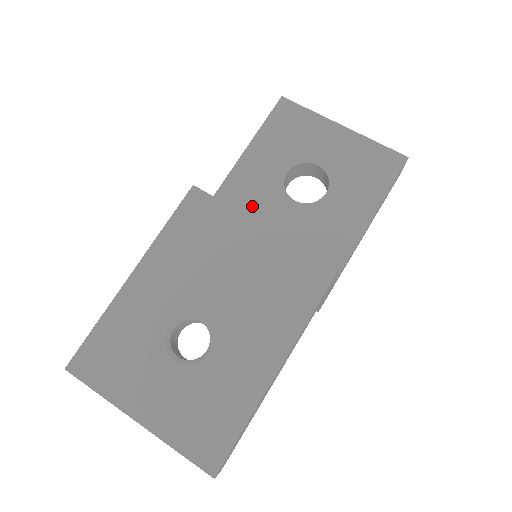
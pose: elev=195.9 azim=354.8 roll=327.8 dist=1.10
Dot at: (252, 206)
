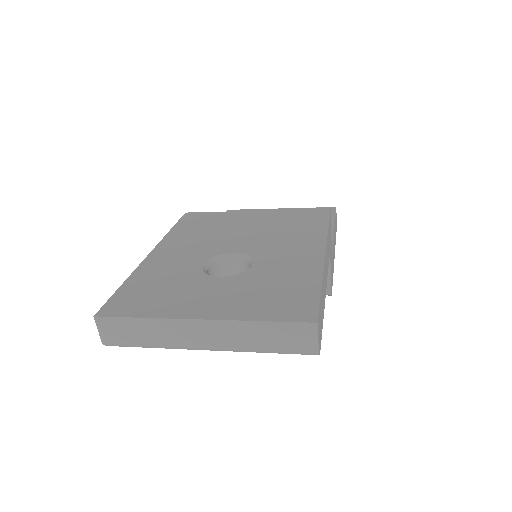
Dot at: occluded
